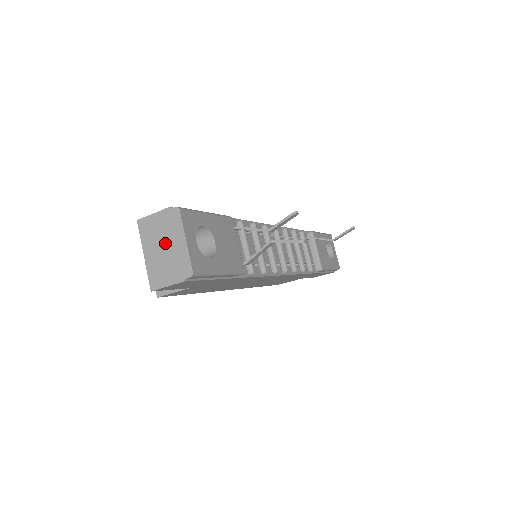
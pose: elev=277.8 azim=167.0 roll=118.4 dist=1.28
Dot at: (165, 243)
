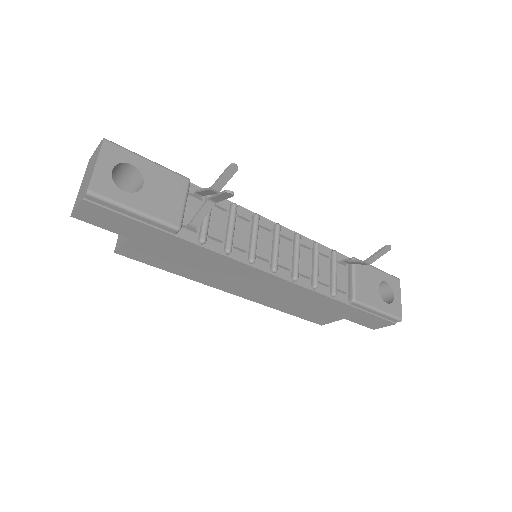
Dot at: (89, 171)
